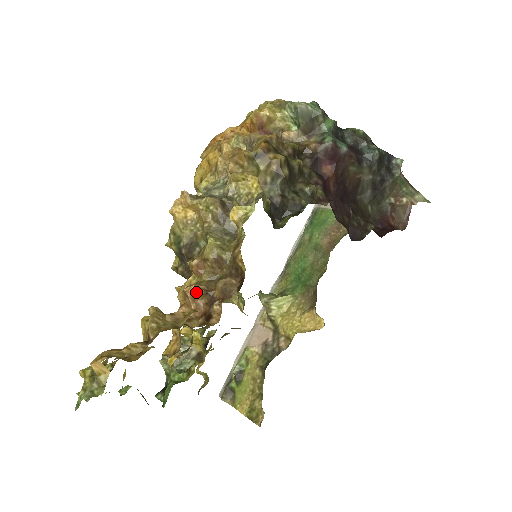
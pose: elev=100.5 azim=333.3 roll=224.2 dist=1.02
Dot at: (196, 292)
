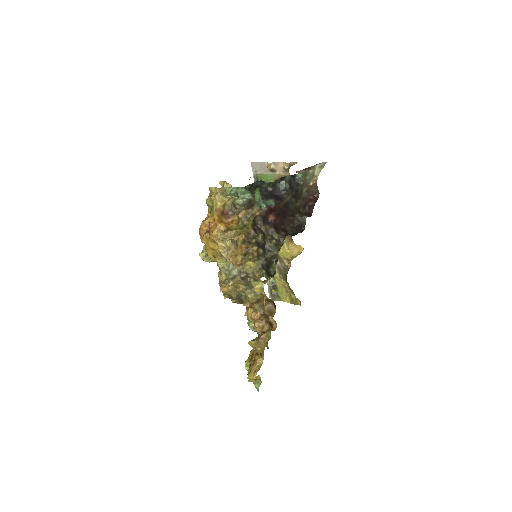
Dot at: (258, 318)
